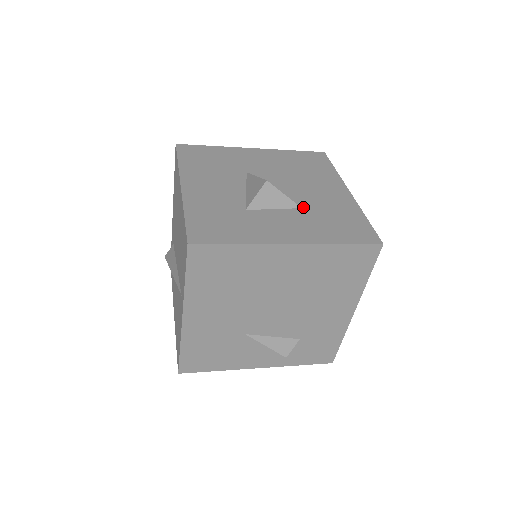
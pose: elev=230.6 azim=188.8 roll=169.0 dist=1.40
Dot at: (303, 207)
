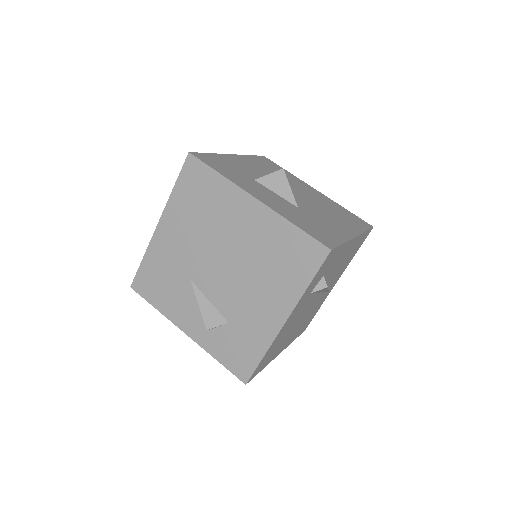
Dot at: (300, 208)
